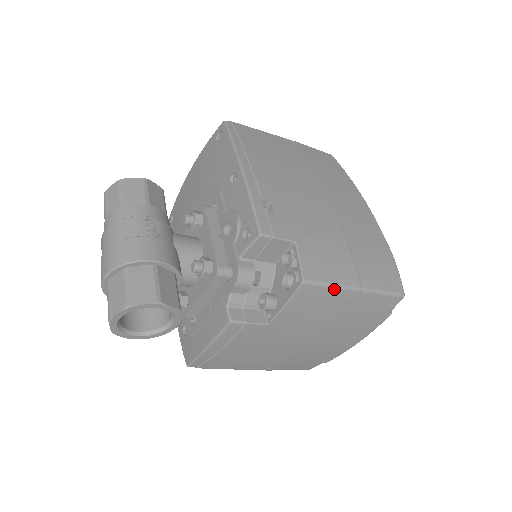
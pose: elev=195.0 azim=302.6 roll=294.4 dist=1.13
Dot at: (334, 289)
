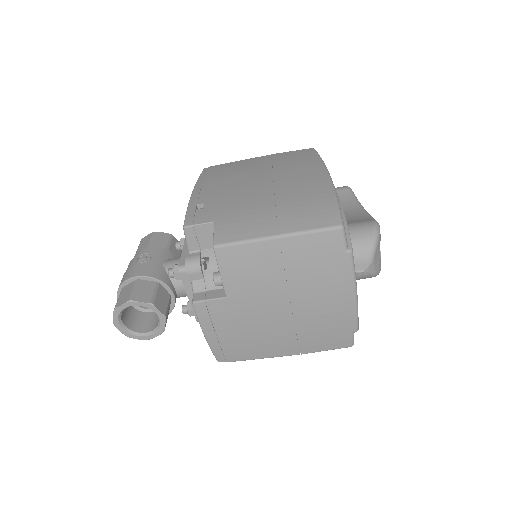
Dot at: (250, 244)
